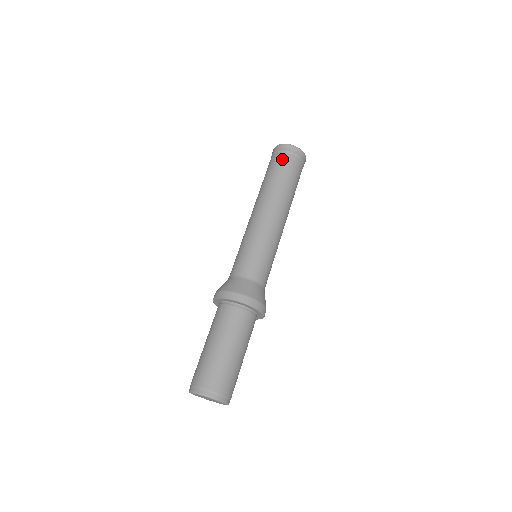
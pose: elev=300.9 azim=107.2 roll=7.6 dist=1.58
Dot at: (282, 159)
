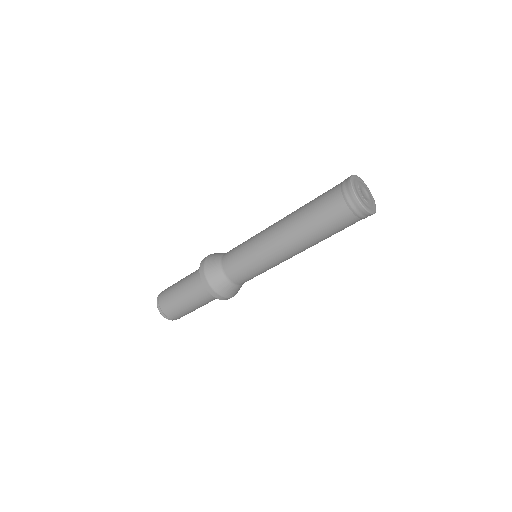
Dot at: (333, 201)
